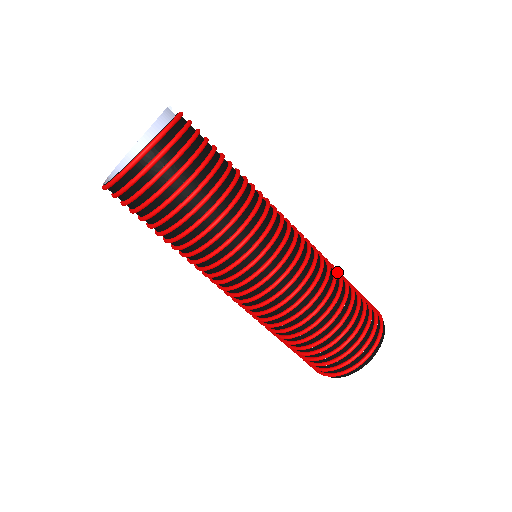
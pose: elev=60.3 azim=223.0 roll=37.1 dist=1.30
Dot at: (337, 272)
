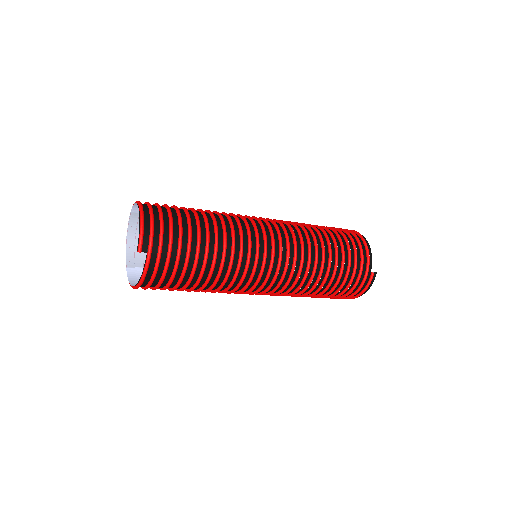
Dot at: (321, 284)
